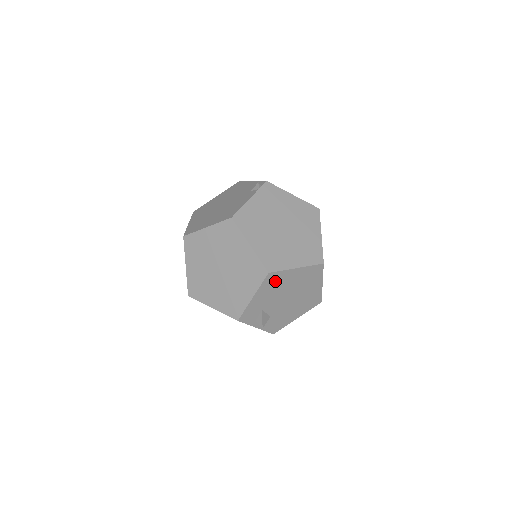
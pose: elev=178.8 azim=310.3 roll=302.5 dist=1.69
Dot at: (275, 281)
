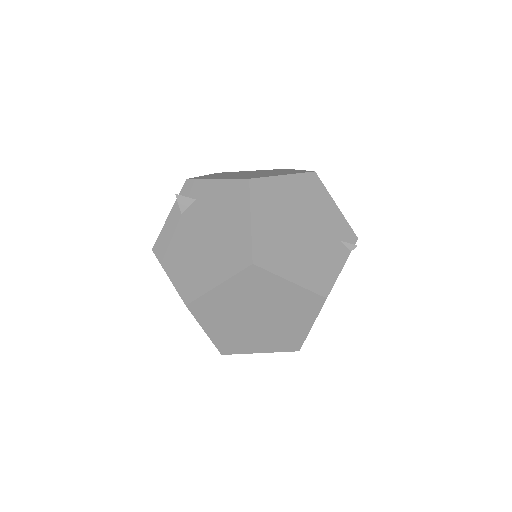
Dot at: occluded
